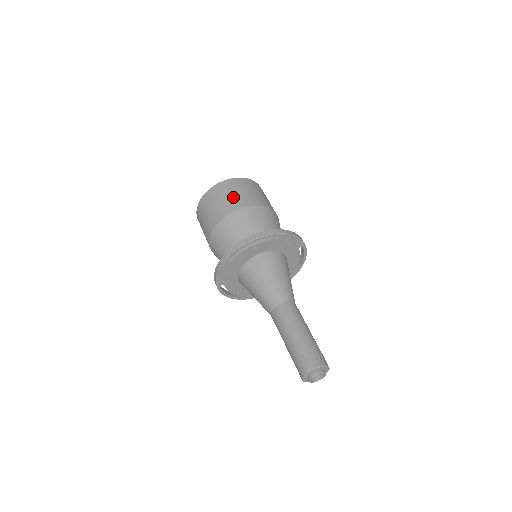
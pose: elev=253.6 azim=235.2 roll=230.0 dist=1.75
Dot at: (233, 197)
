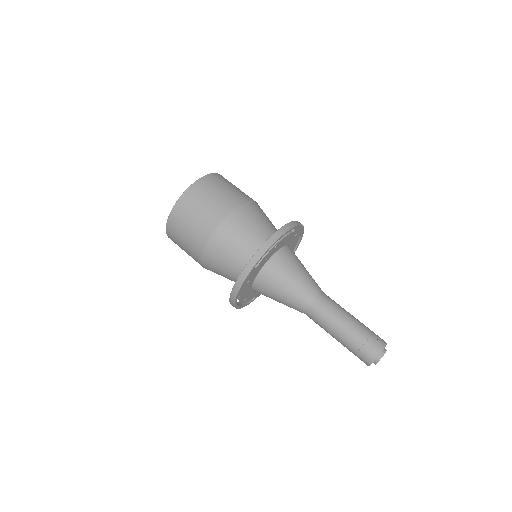
Dot at: (221, 196)
